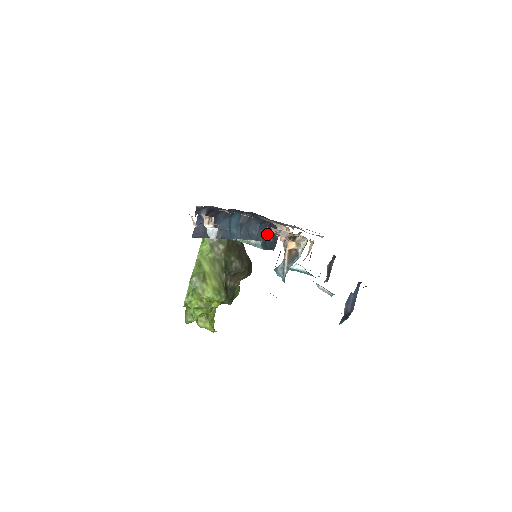
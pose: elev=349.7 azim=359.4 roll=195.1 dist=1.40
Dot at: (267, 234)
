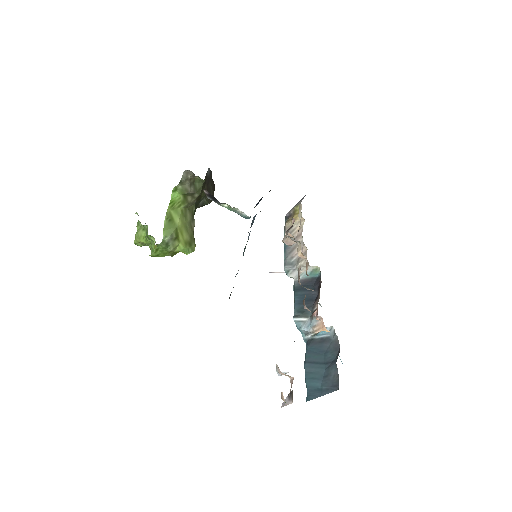
Dot at: (258, 202)
